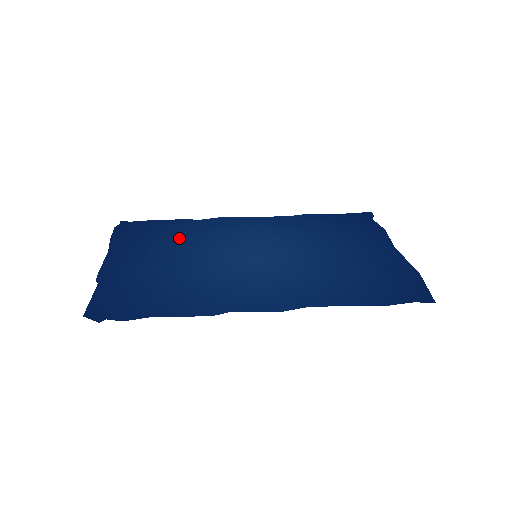
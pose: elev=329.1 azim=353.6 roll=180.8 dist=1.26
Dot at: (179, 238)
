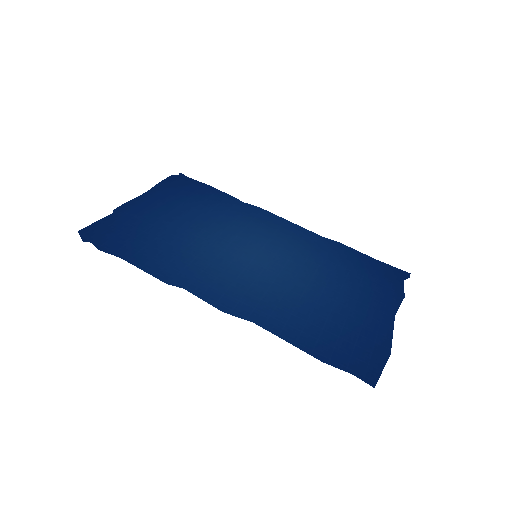
Dot at: (210, 209)
